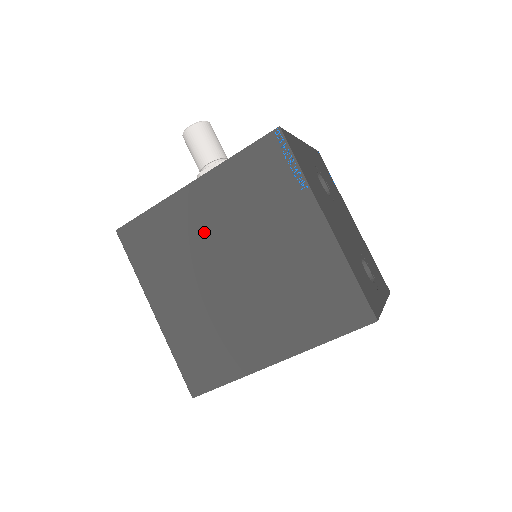
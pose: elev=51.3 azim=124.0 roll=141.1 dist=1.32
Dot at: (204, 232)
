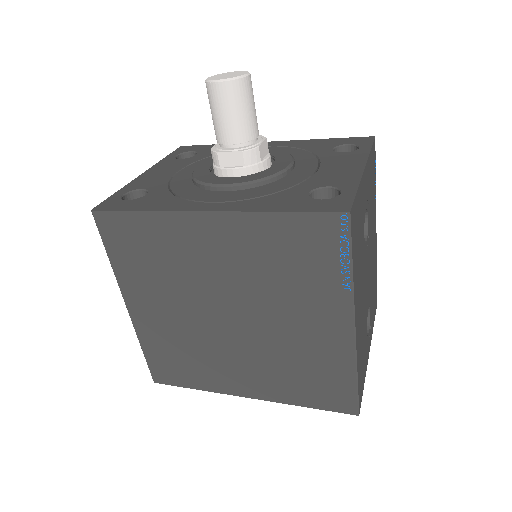
Dot at: (207, 268)
